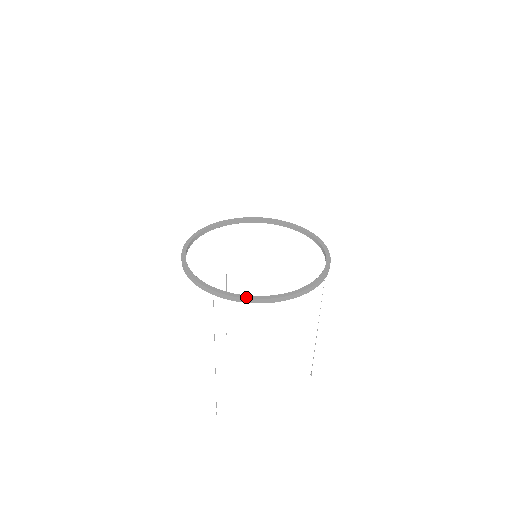
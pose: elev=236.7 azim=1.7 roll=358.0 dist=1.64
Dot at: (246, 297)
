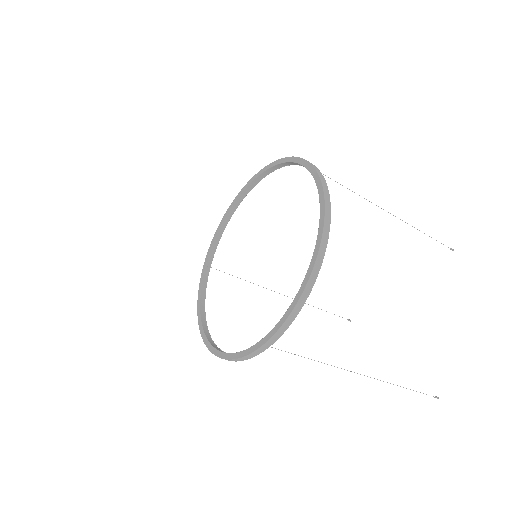
Dot at: (291, 309)
